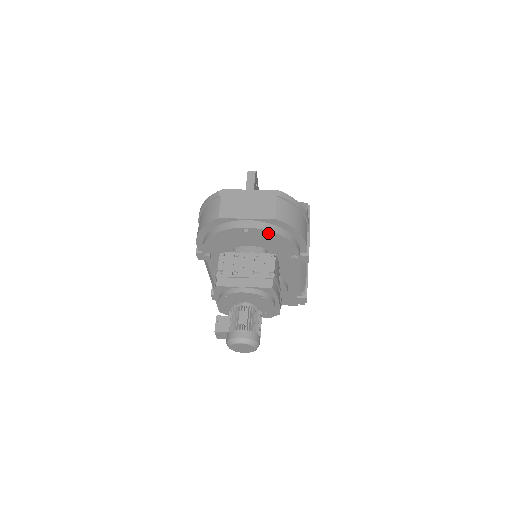
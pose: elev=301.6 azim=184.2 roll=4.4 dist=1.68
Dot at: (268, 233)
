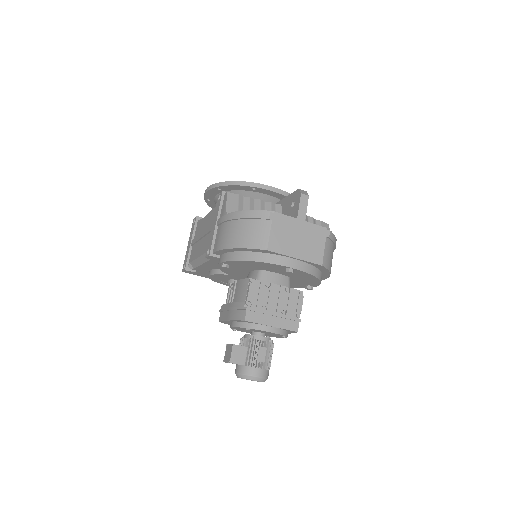
Dot at: (308, 275)
